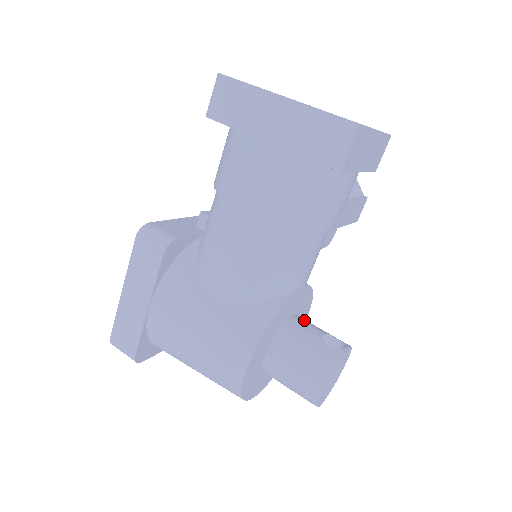
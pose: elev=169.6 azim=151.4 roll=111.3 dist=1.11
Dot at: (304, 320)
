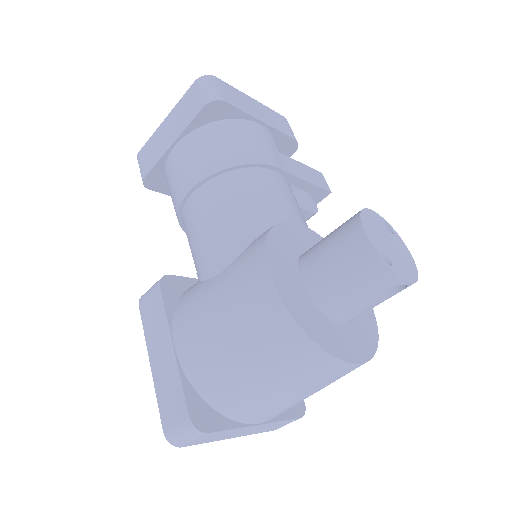
Dot at: occluded
